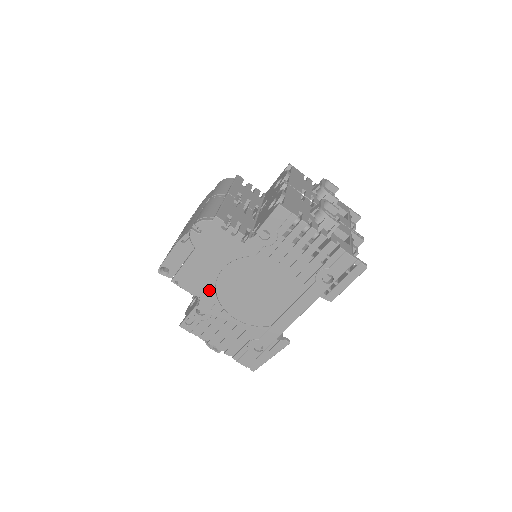
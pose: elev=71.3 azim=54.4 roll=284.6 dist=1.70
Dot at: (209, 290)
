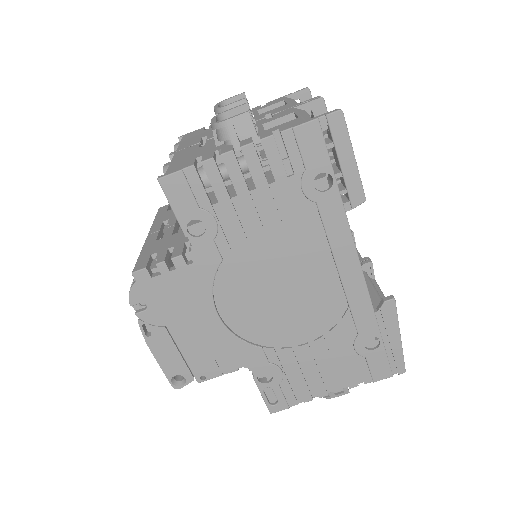
Dot at: (239, 348)
